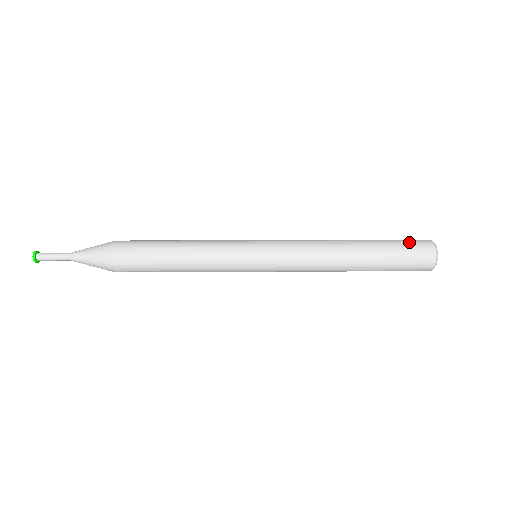
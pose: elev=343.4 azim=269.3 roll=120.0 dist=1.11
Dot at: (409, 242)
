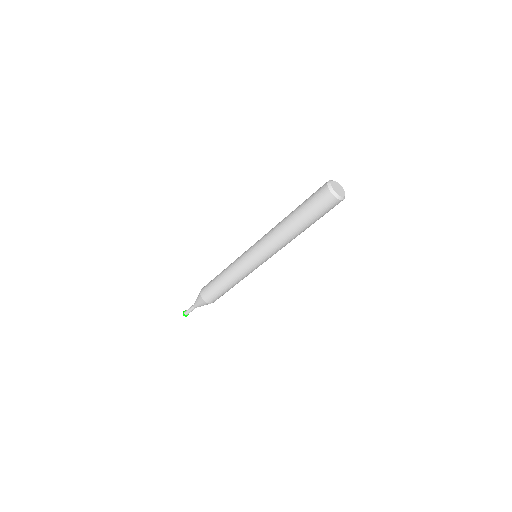
Dot at: occluded
